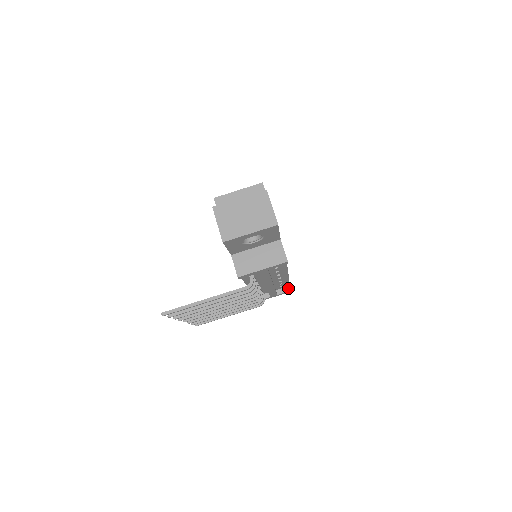
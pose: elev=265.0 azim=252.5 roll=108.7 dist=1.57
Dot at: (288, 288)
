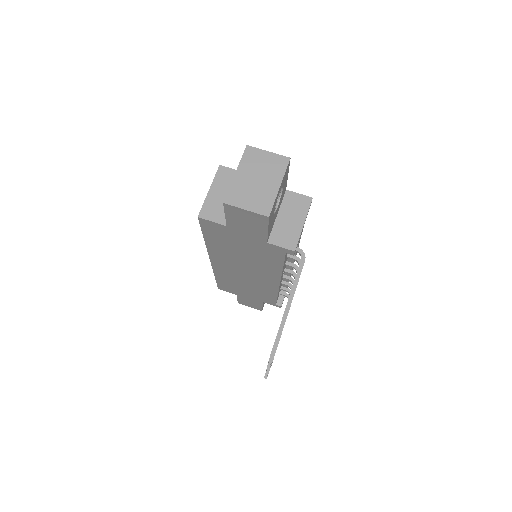
Dot at: occluded
